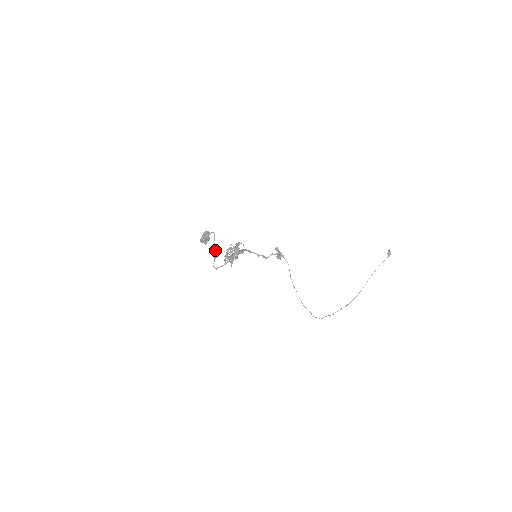
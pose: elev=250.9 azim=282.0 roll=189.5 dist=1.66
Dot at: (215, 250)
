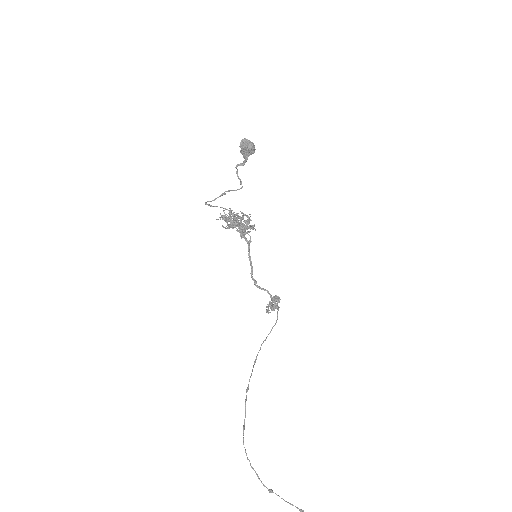
Dot at: (229, 190)
